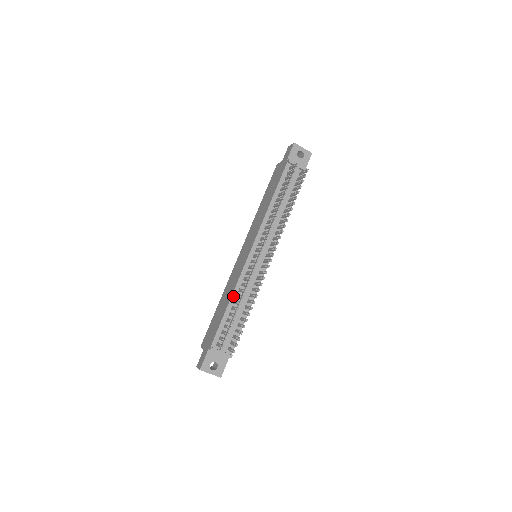
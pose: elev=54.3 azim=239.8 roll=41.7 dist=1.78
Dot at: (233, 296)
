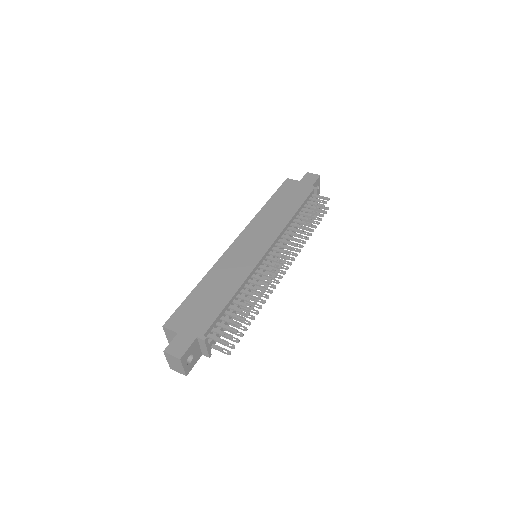
Dot at: (240, 289)
